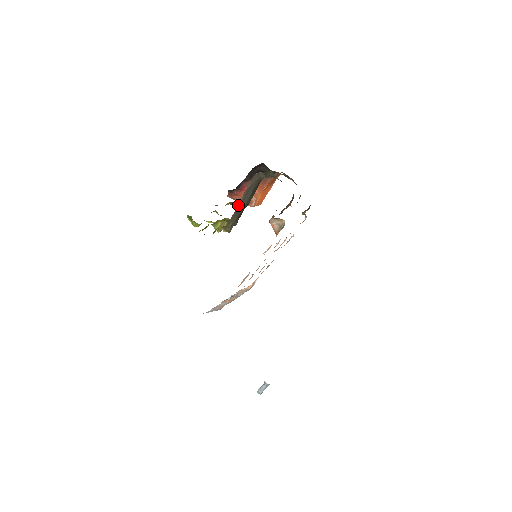
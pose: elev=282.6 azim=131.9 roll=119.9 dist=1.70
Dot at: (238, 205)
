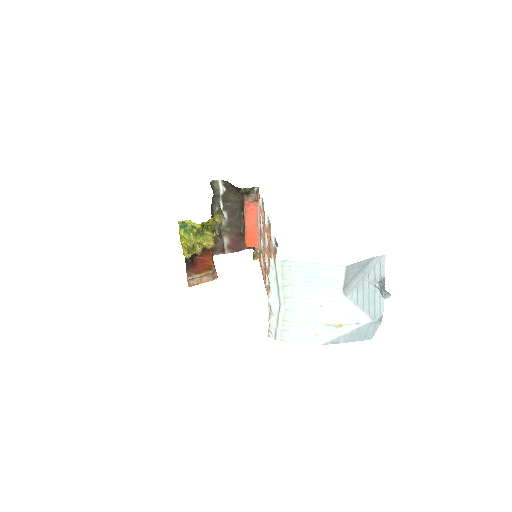
Dot at: occluded
